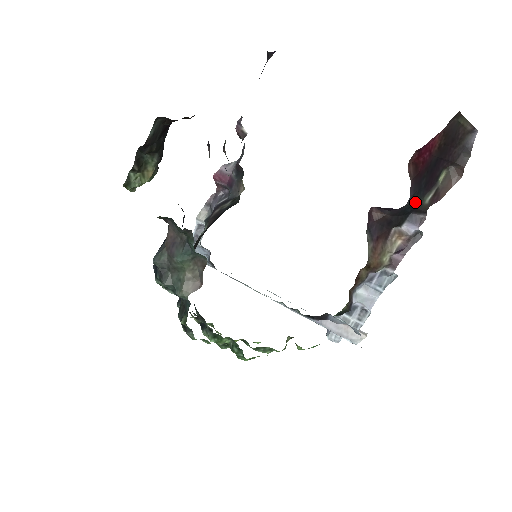
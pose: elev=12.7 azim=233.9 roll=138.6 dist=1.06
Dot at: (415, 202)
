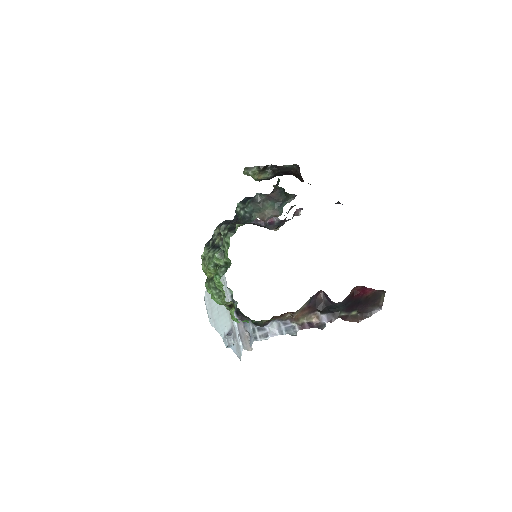
Dot at: (338, 309)
